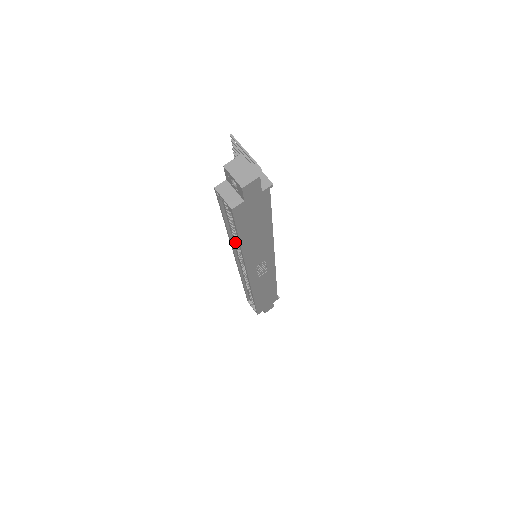
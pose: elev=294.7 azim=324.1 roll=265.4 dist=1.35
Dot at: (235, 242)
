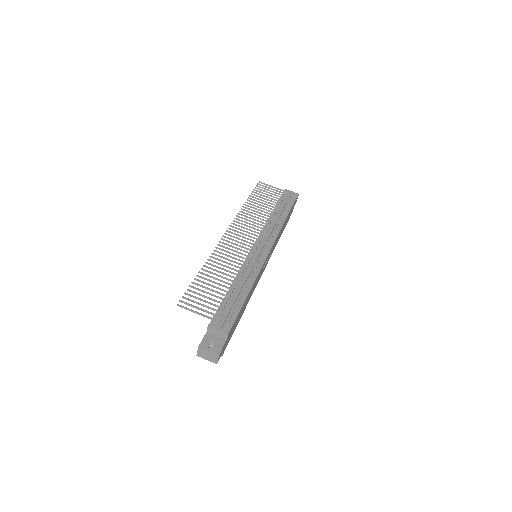
Dot at: occluded
